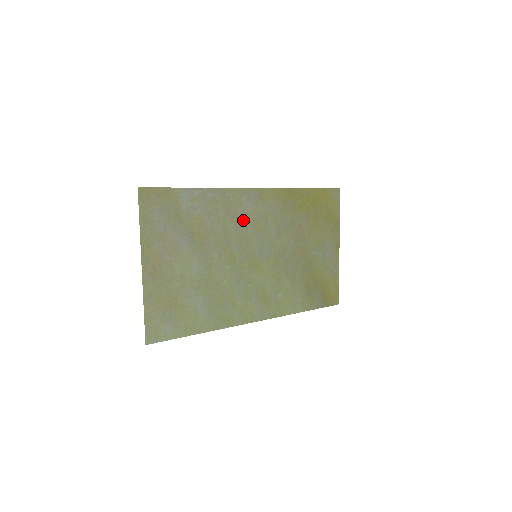
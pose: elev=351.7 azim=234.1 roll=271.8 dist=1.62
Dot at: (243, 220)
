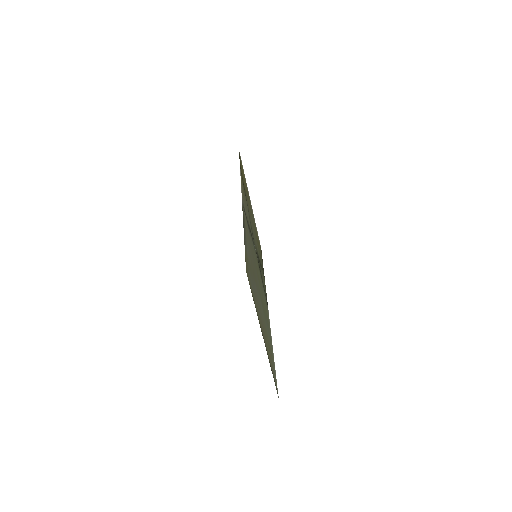
Dot at: (249, 232)
